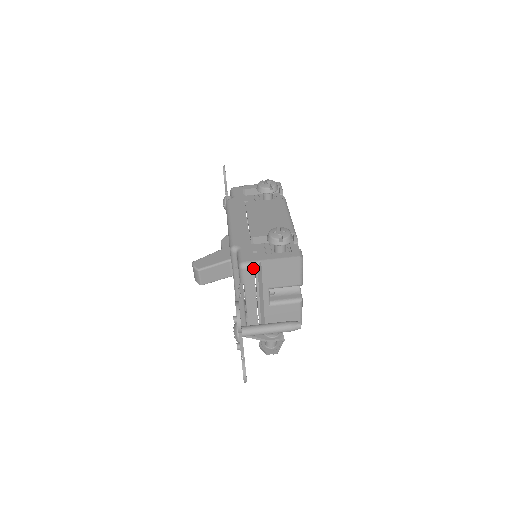
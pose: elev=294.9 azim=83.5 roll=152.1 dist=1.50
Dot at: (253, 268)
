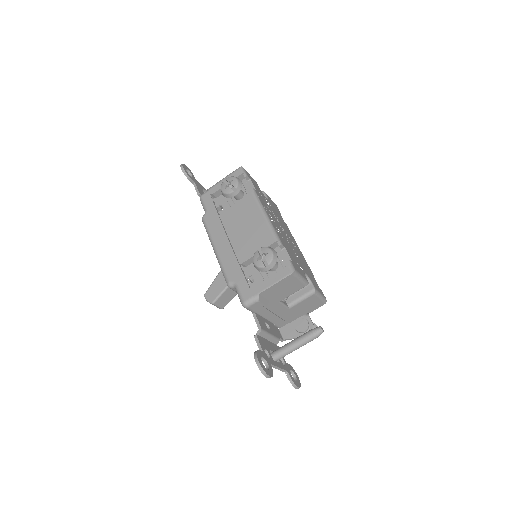
Dot at: (255, 303)
